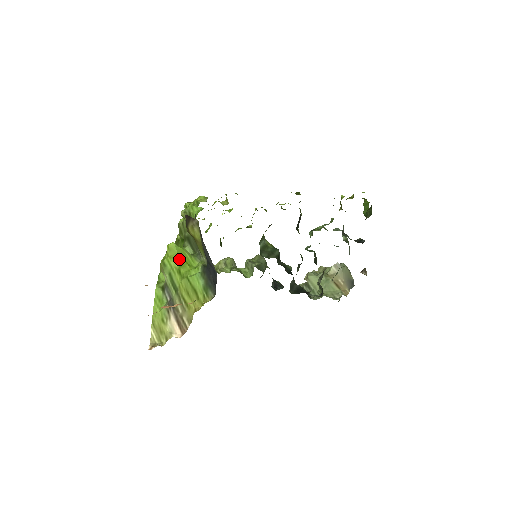
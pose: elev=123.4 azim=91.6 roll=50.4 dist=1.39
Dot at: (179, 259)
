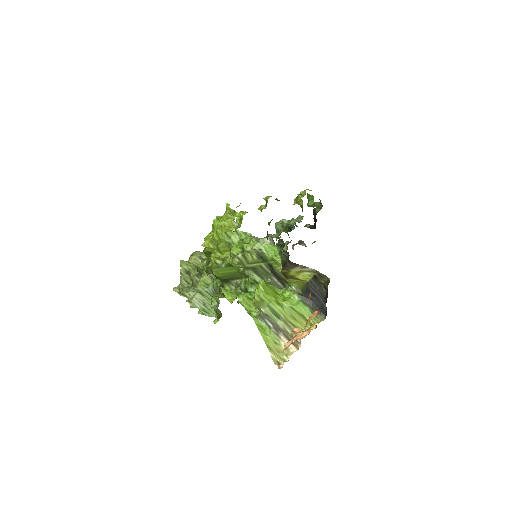
Dot at: (271, 292)
